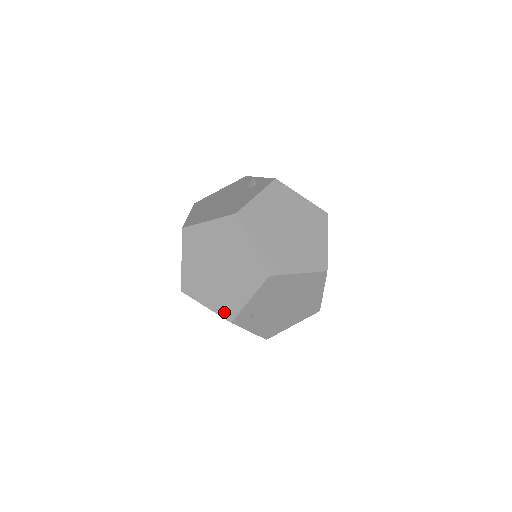
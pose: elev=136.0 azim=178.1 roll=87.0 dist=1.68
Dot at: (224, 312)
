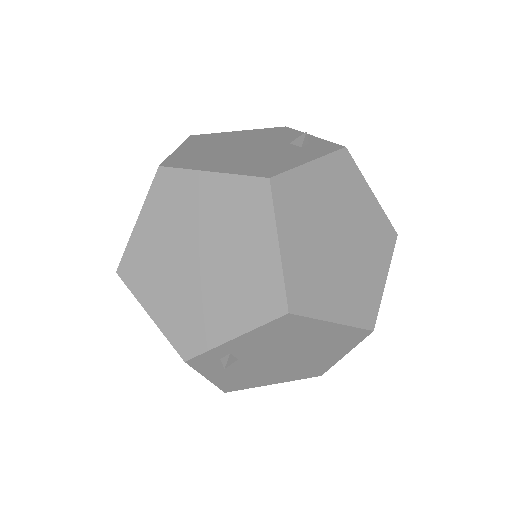
Dot at: (179, 339)
